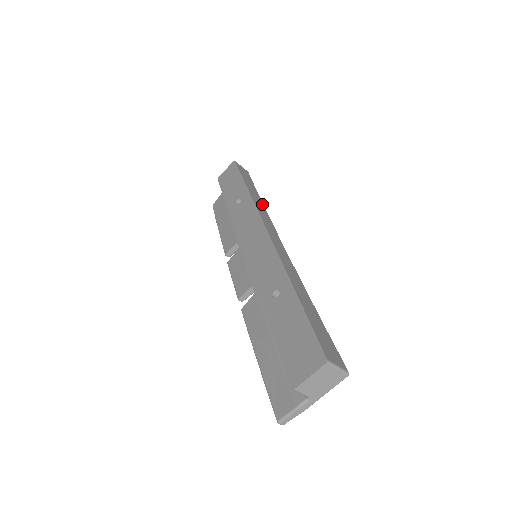
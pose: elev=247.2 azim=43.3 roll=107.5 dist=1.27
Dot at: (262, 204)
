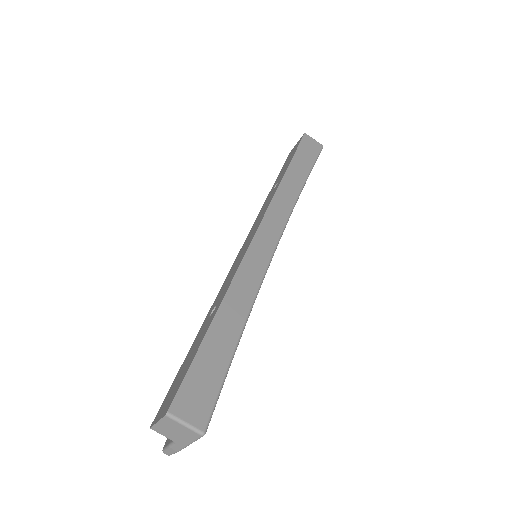
Dot at: (297, 192)
